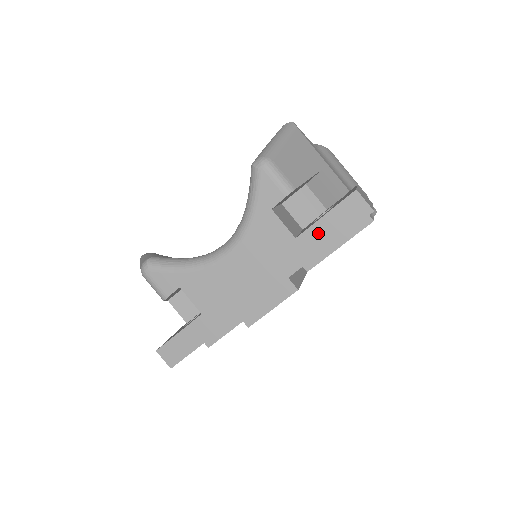
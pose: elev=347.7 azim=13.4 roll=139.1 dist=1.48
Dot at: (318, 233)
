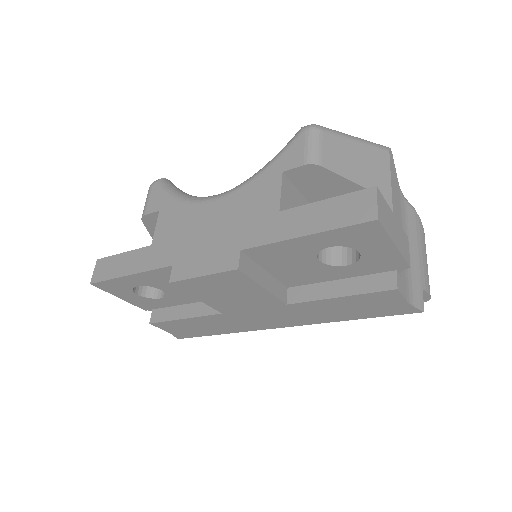
Dot at: (303, 216)
